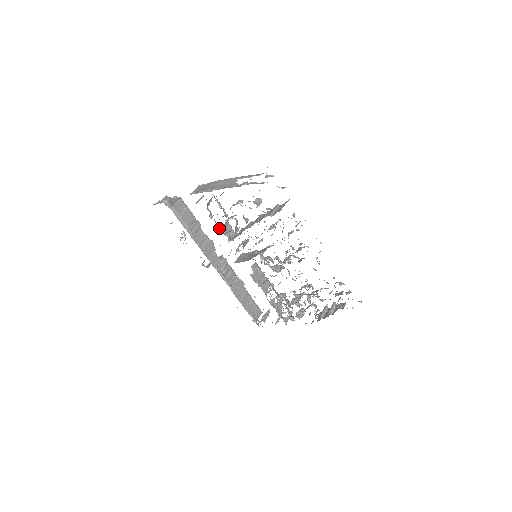
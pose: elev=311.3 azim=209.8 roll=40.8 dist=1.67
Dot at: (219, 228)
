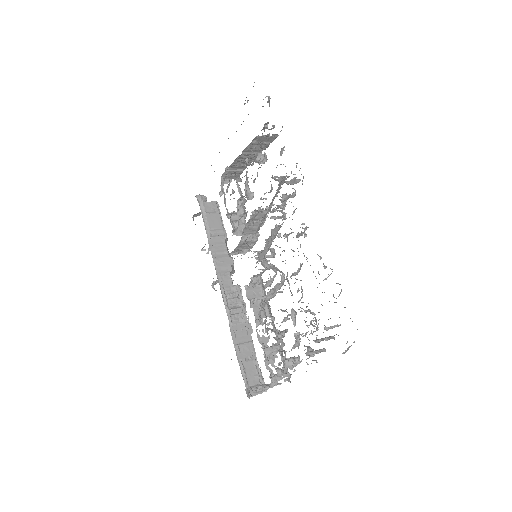
Dot at: (229, 216)
